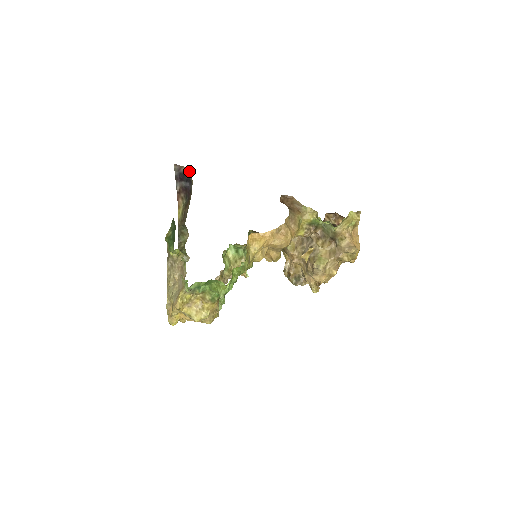
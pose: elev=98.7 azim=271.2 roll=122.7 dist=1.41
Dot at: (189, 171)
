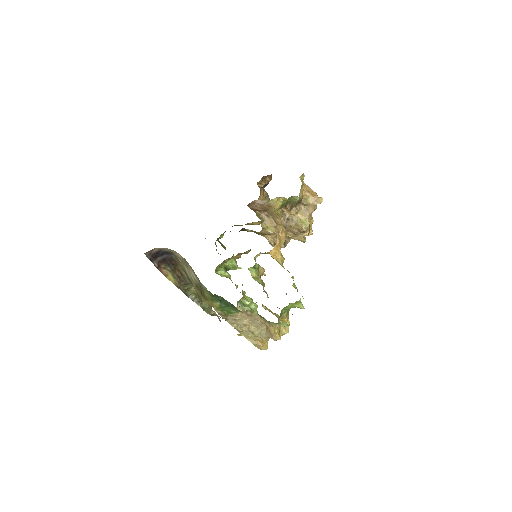
Dot at: (164, 248)
